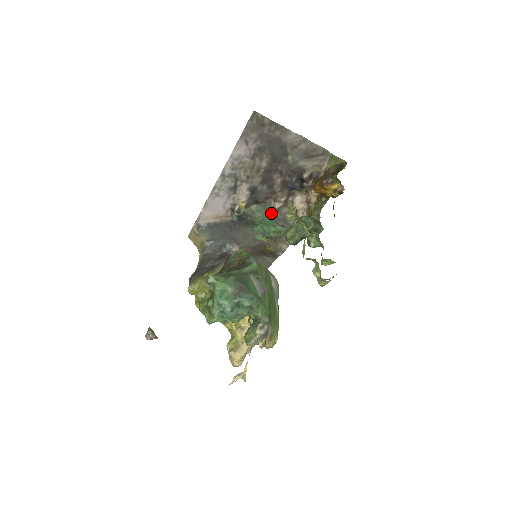
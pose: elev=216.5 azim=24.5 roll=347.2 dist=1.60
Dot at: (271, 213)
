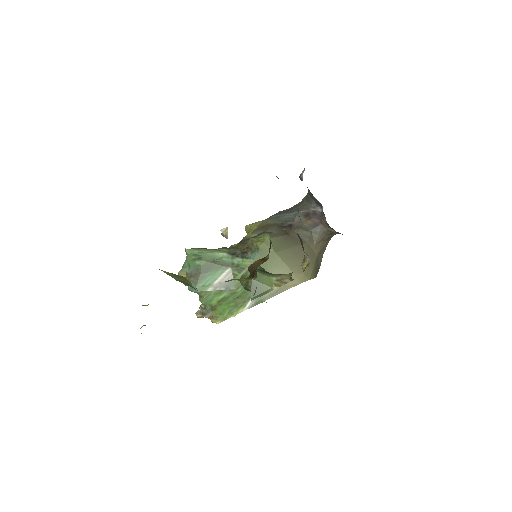
Dot at: occluded
